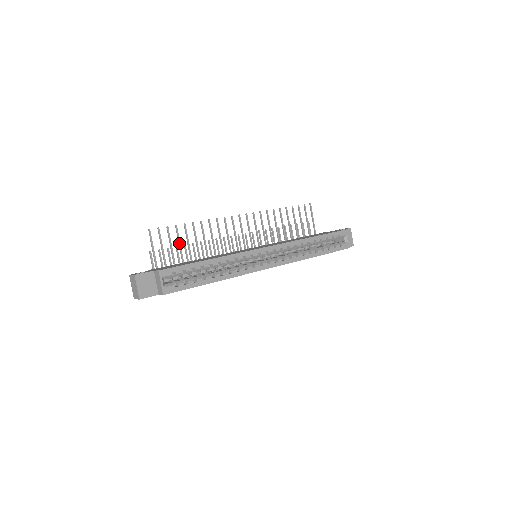
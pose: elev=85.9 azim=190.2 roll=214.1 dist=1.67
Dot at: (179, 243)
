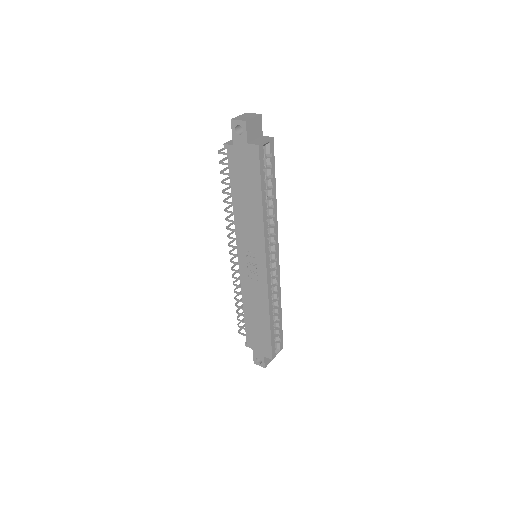
Dot at: occluded
